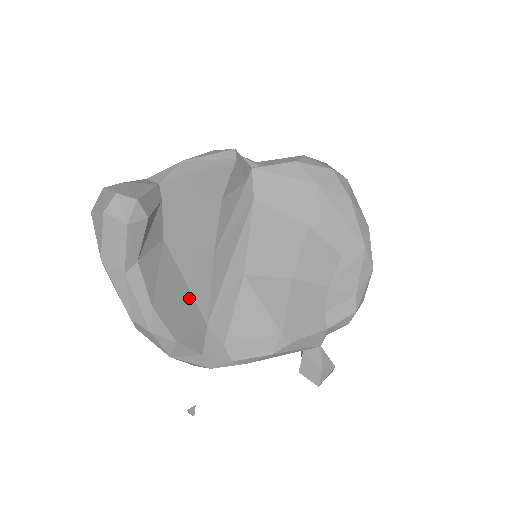
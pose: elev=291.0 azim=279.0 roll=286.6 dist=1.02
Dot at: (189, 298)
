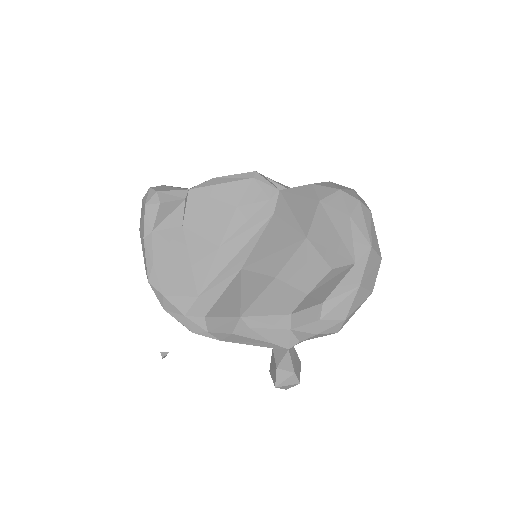
Dot at: (189, 271)
